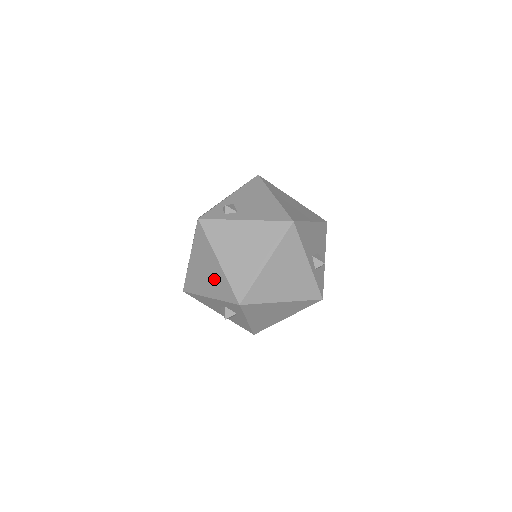
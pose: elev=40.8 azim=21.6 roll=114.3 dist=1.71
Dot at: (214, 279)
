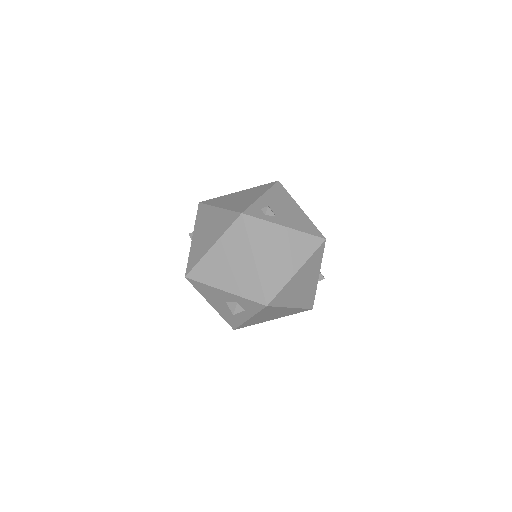
Dot at: (241, 275)
